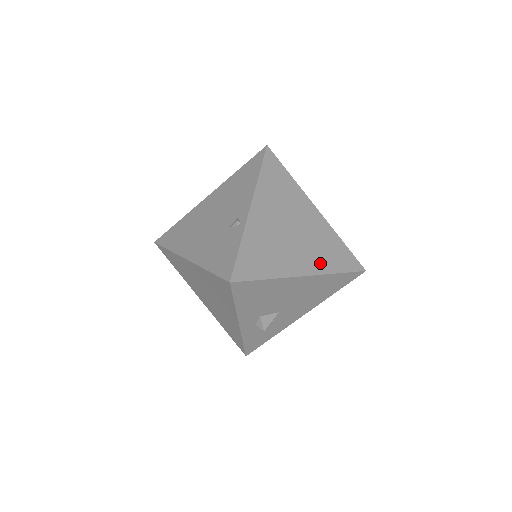
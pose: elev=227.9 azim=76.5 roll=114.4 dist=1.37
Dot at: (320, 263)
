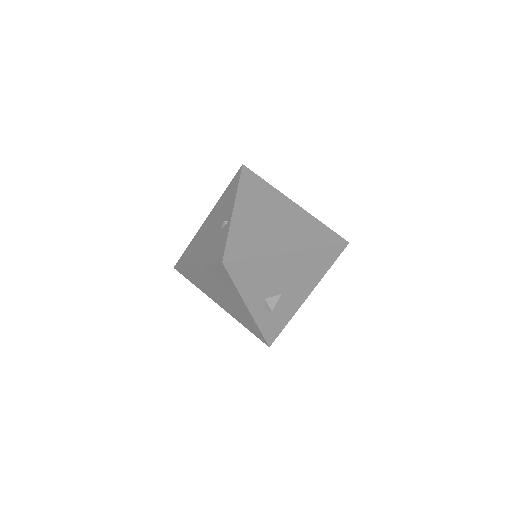
Dot at: (303, 241)
